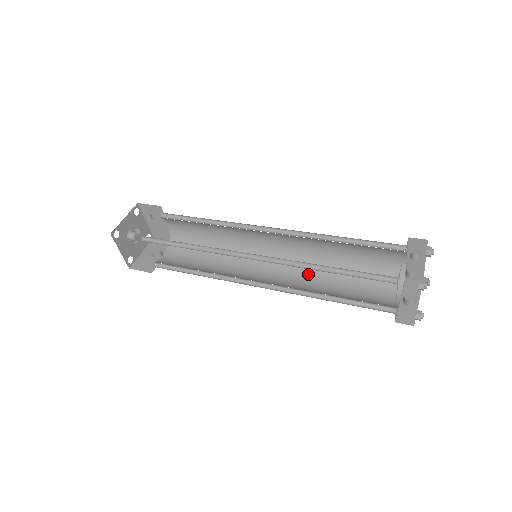
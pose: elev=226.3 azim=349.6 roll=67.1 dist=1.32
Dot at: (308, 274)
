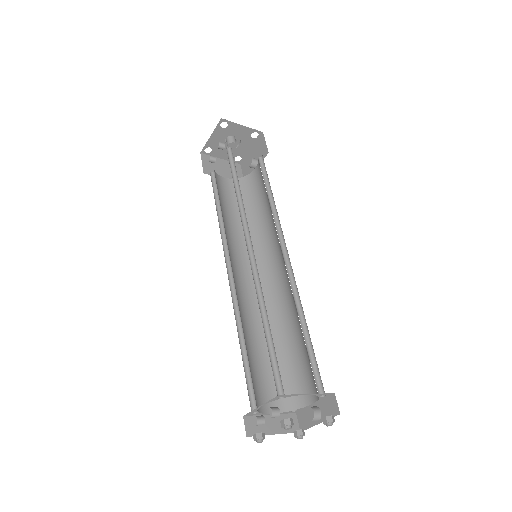
Dot at: (292, 300)
